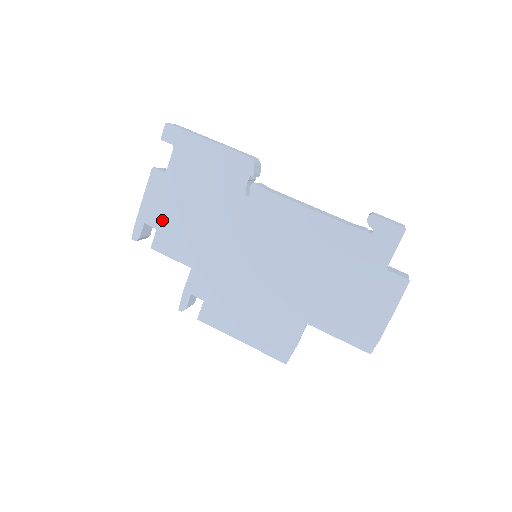
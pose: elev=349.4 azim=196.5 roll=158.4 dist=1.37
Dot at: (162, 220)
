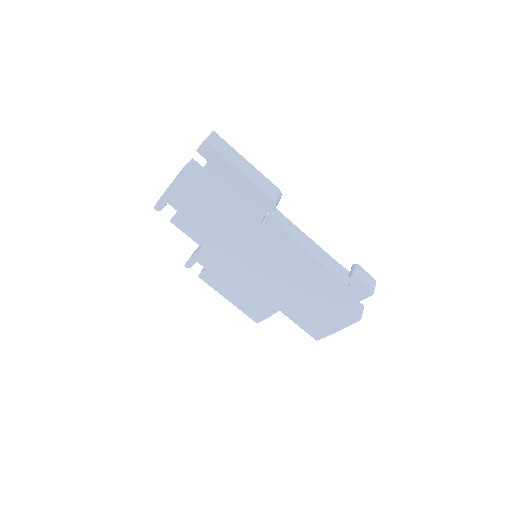
Dot at: (184, 208)
